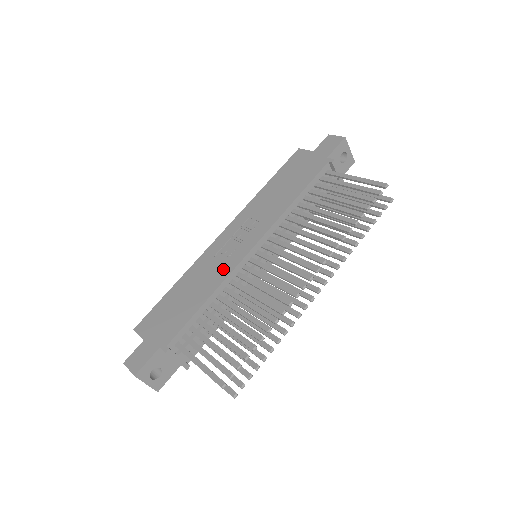
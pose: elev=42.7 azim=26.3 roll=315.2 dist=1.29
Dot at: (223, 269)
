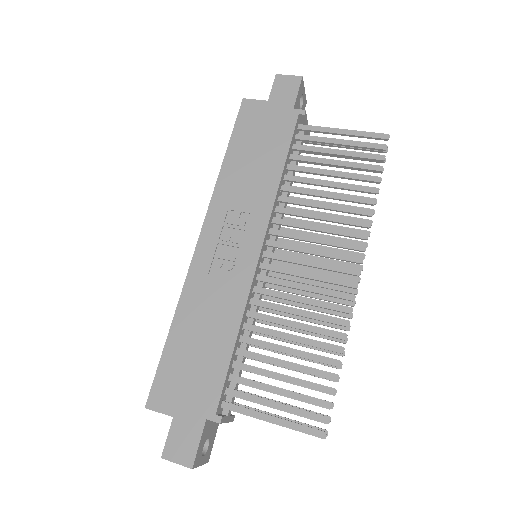
Dot at: (235, 290)
